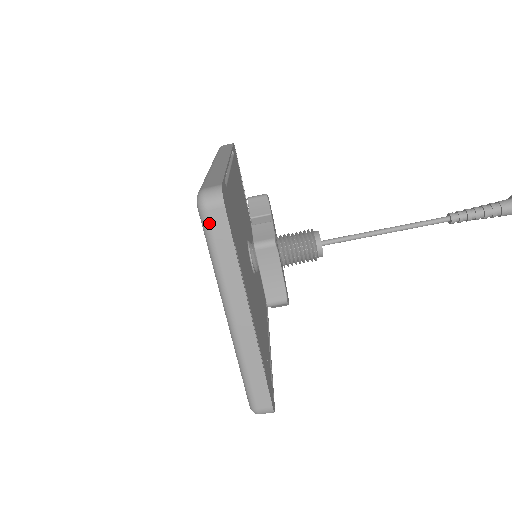
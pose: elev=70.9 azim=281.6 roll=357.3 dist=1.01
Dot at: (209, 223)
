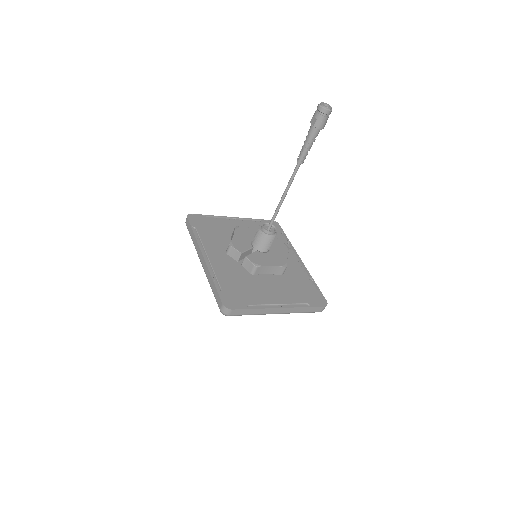
Dot at: (235, 315)
